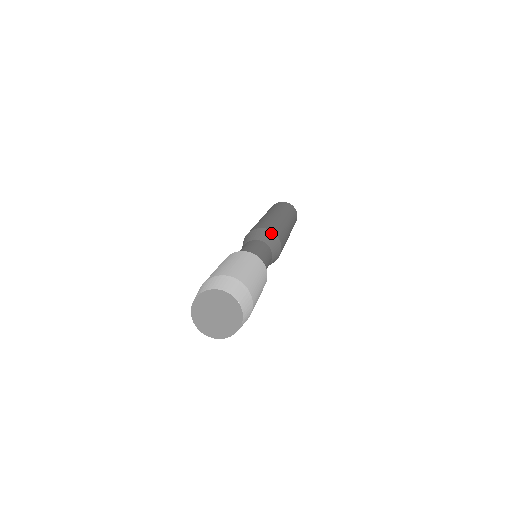
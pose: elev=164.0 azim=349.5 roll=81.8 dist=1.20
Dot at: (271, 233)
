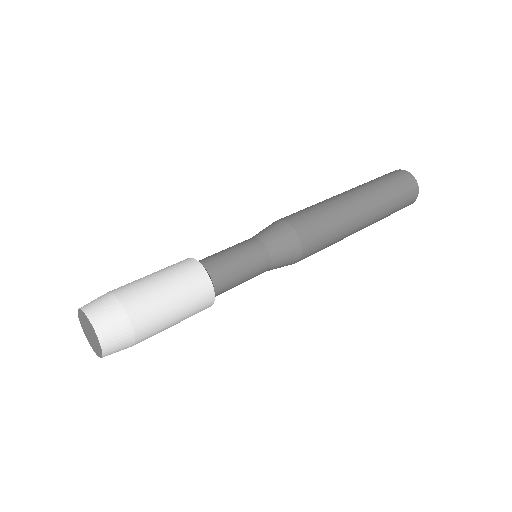
Dot at: (286, 228)
